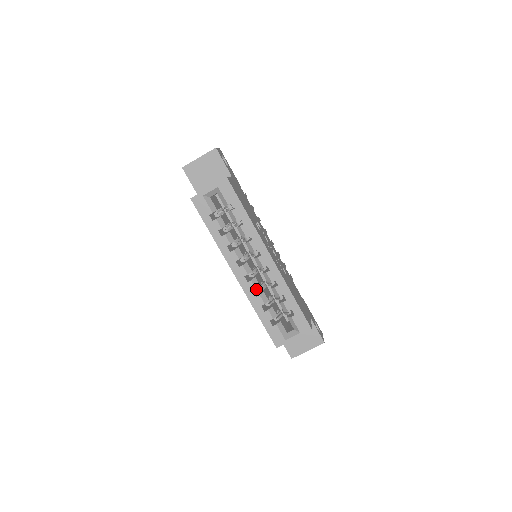
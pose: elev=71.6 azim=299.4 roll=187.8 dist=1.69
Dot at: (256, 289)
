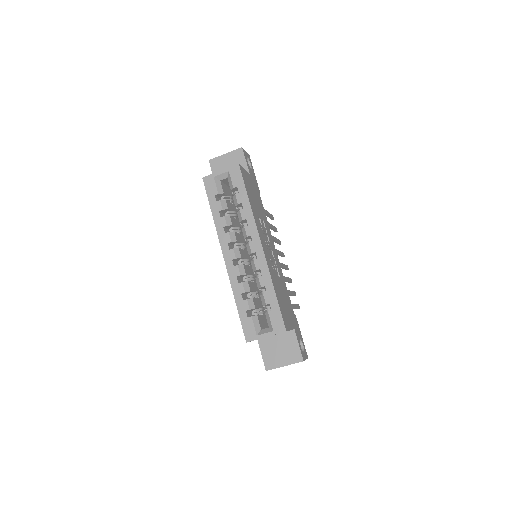
Dot at: occluded
